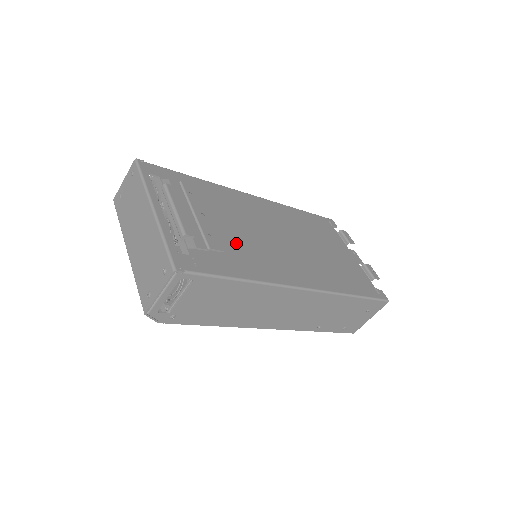
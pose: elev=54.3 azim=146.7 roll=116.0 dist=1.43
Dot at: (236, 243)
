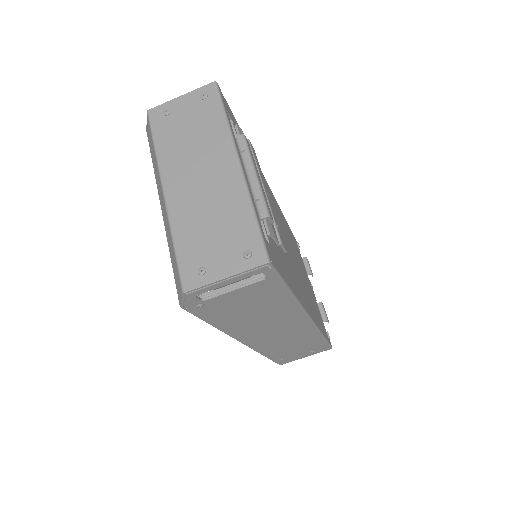
Dot at: occluded
